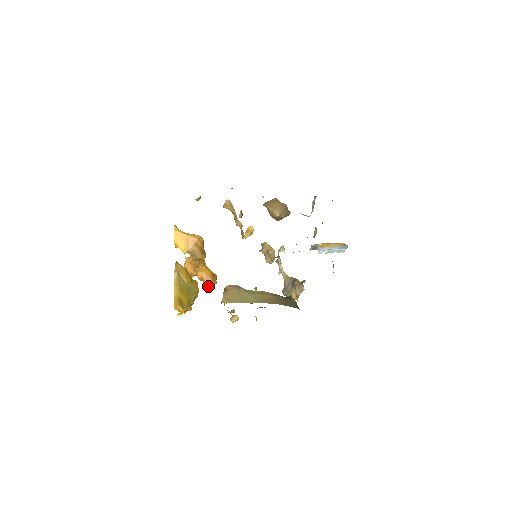
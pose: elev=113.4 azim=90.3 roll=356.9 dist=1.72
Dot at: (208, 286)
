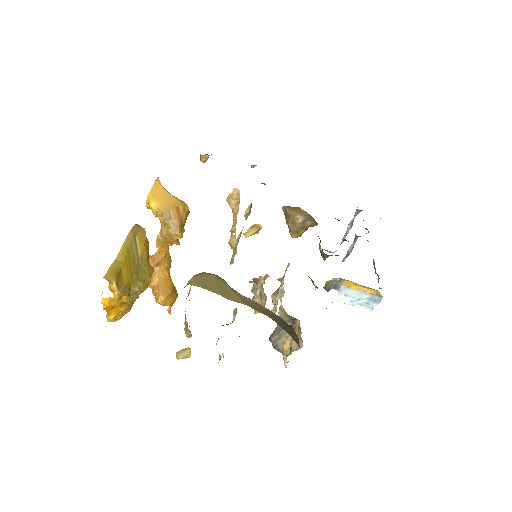
Dot at: (161, 300)
